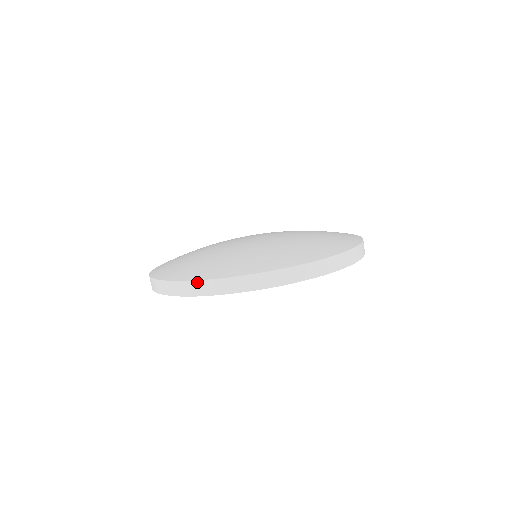
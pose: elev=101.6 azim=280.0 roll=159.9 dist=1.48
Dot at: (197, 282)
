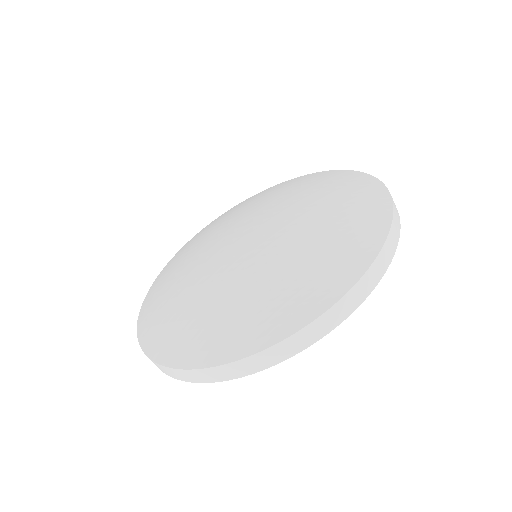
Dot at: (180, 371)
